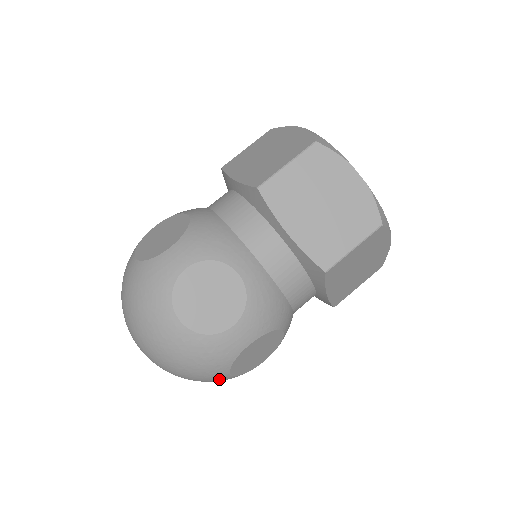
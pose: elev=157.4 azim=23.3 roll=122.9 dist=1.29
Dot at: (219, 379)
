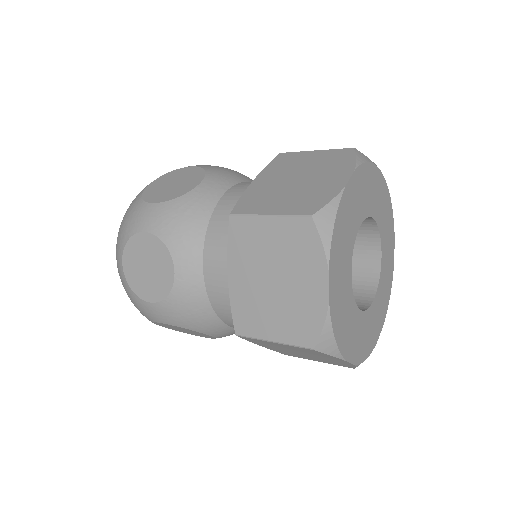
Dot at: (119, 267)
